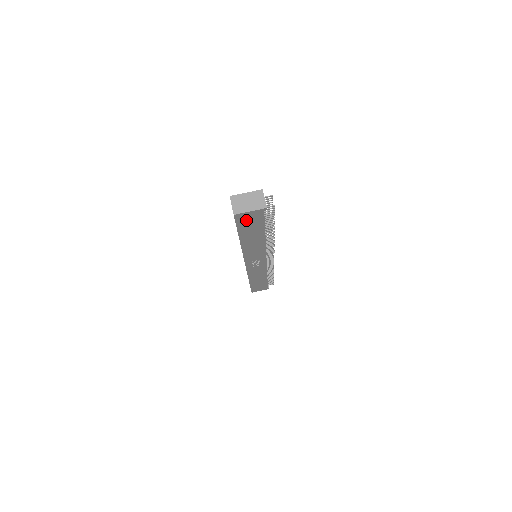
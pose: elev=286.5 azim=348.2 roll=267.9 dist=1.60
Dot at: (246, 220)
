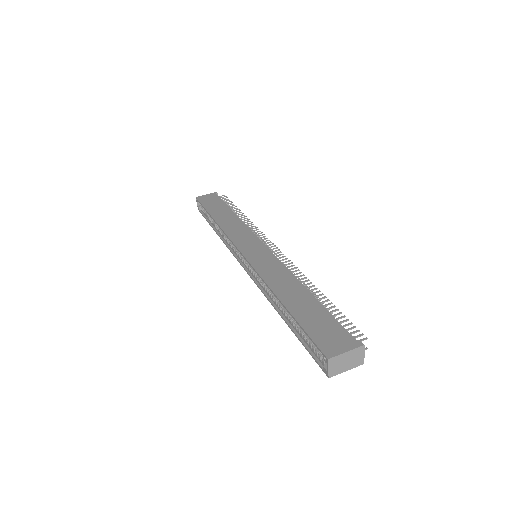
Dot at: occluded
